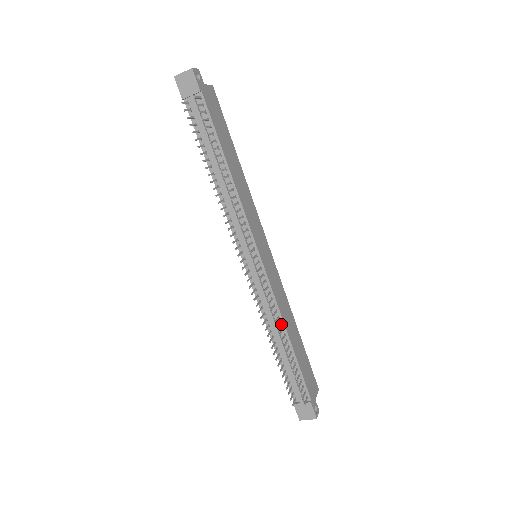
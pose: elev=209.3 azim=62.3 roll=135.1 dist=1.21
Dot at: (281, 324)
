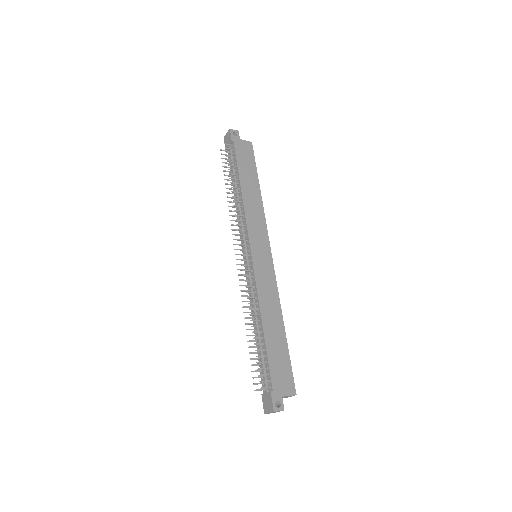
Dot at: (258, 310)
